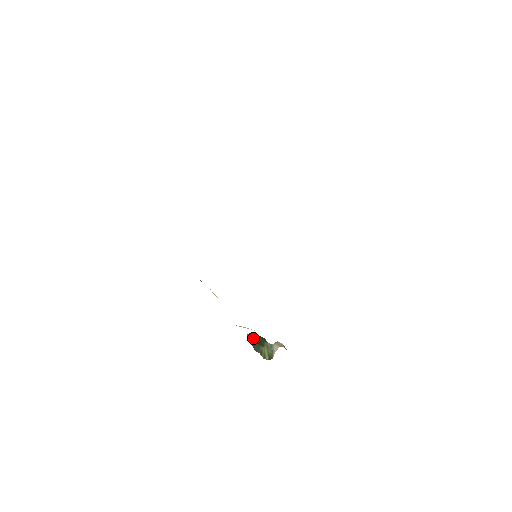
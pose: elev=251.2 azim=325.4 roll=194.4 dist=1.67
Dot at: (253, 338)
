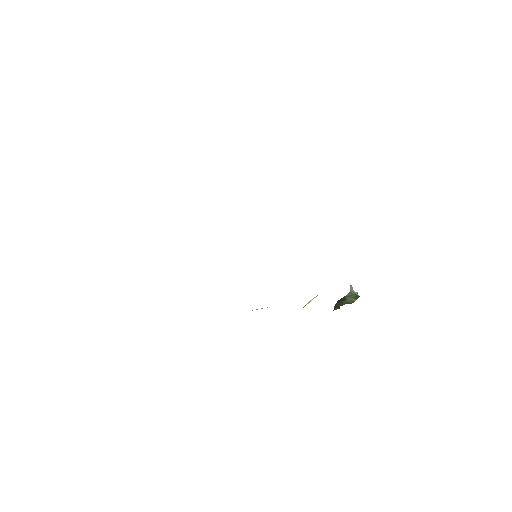
Dot at: (336, 306)
